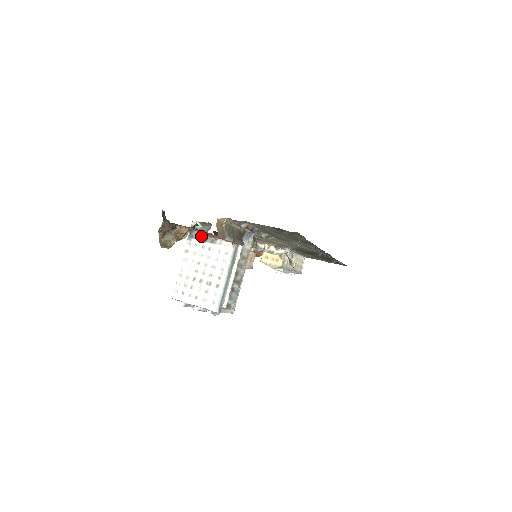
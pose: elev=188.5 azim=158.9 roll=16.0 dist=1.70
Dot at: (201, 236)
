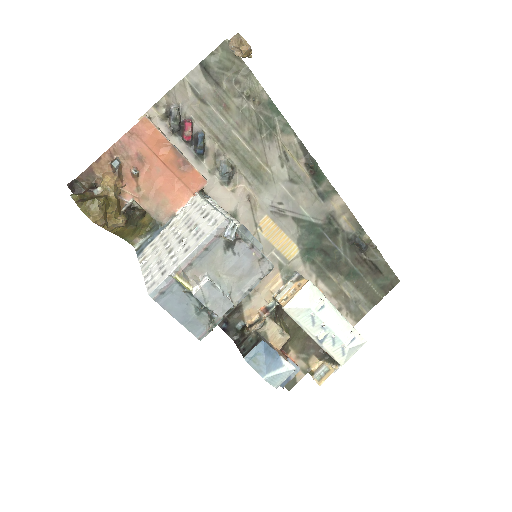
Dot at: (153, 237)
